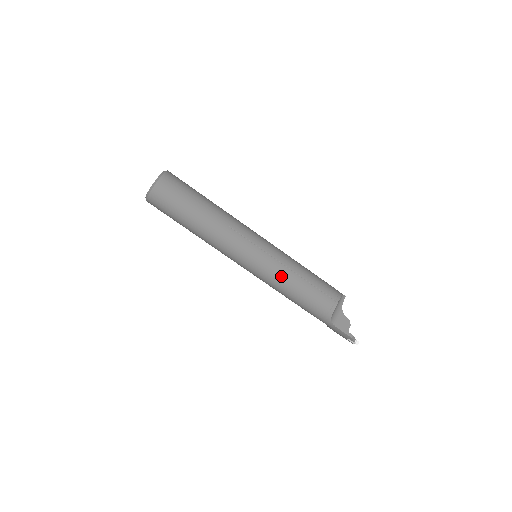
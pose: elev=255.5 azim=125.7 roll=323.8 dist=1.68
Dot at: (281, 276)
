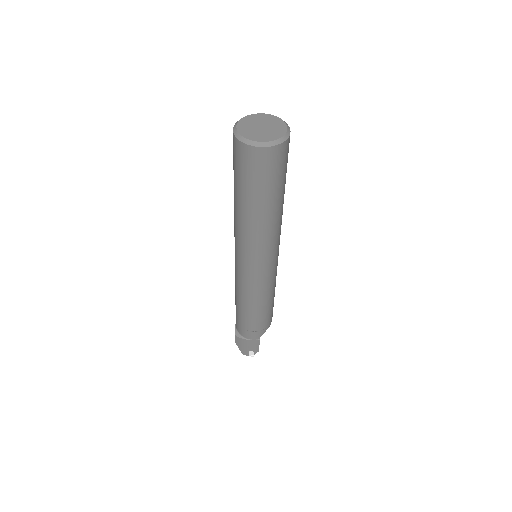
Dot at: (273, 286)
